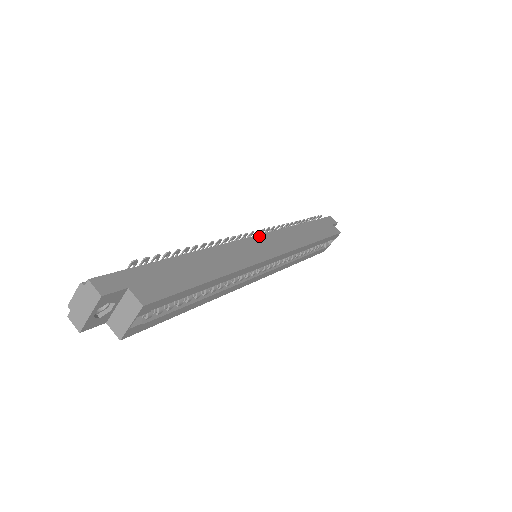
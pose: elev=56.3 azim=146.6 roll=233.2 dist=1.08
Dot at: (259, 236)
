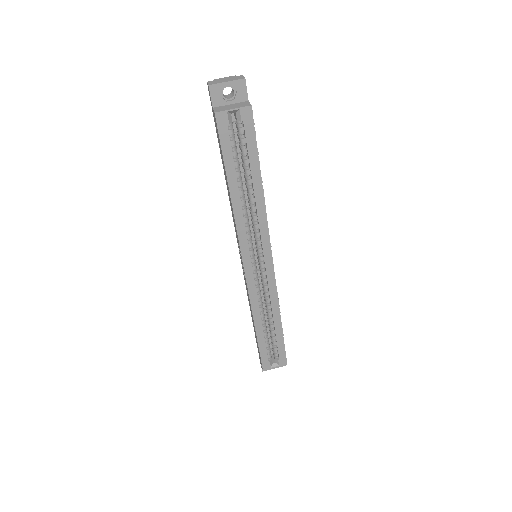
Dot at: occluded
